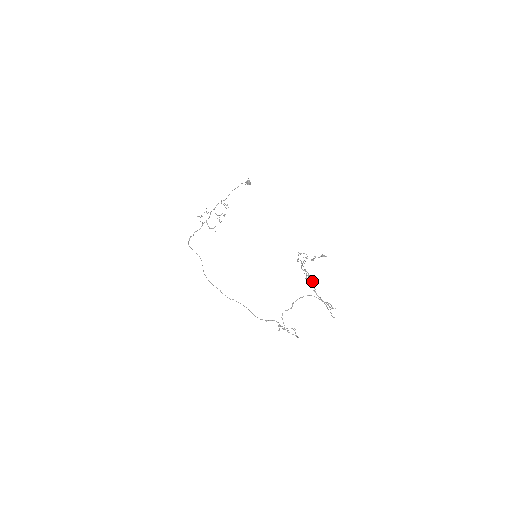
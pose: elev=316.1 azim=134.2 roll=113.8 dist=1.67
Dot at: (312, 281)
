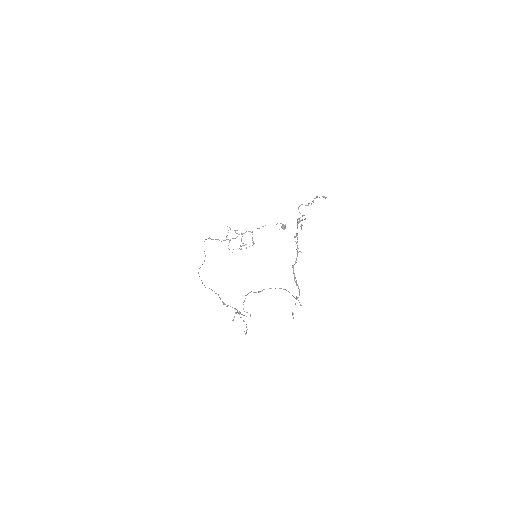
Dot at: occluded
